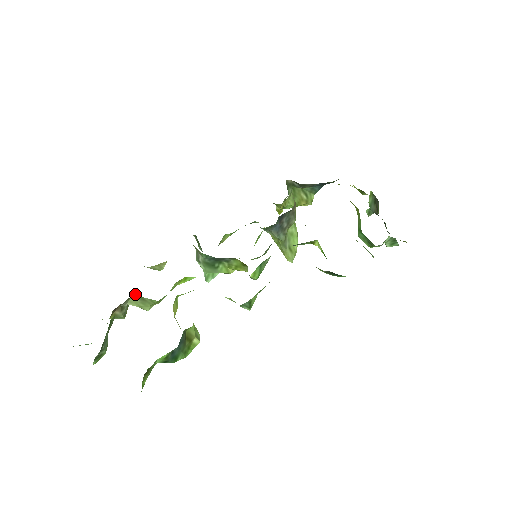
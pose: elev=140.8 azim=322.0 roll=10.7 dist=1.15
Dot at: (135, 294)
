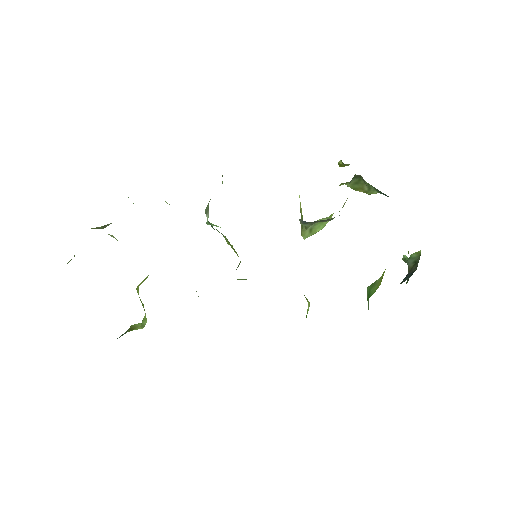
Dot at: occluded
